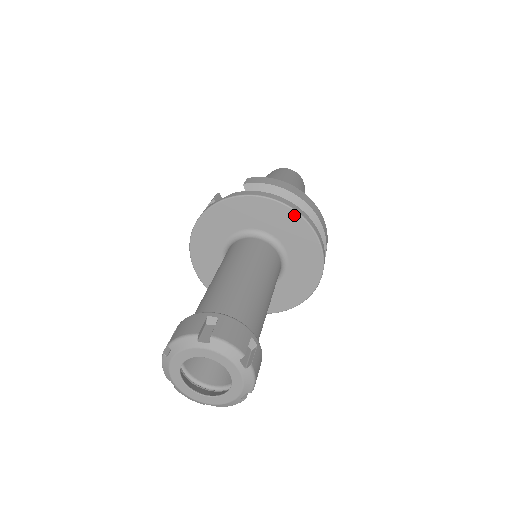
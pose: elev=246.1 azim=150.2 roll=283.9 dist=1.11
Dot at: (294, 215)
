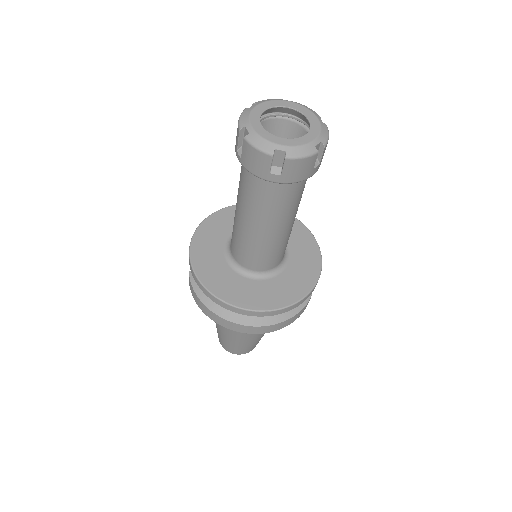
Dot at: occluded
